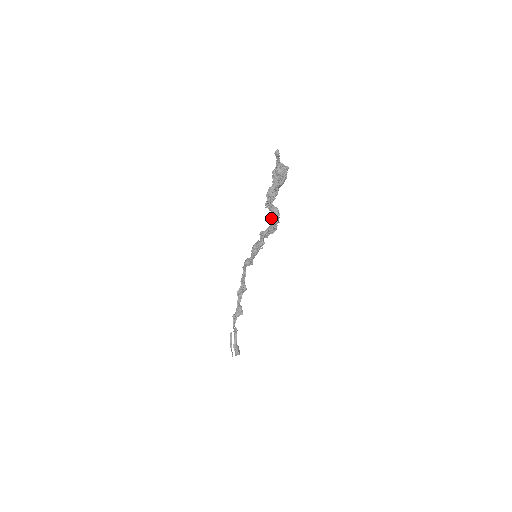
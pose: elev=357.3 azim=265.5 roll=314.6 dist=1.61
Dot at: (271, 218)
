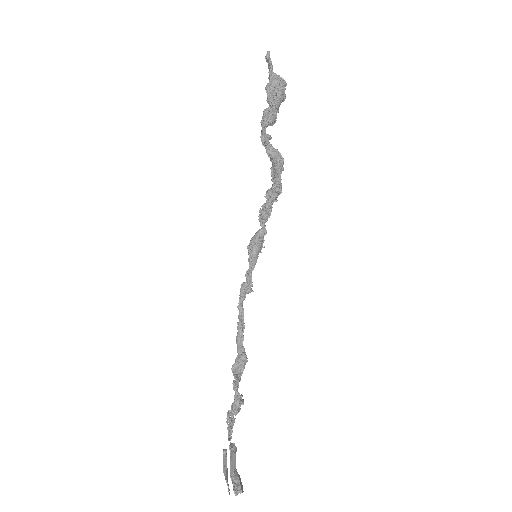
Dot at: (272, 173)
